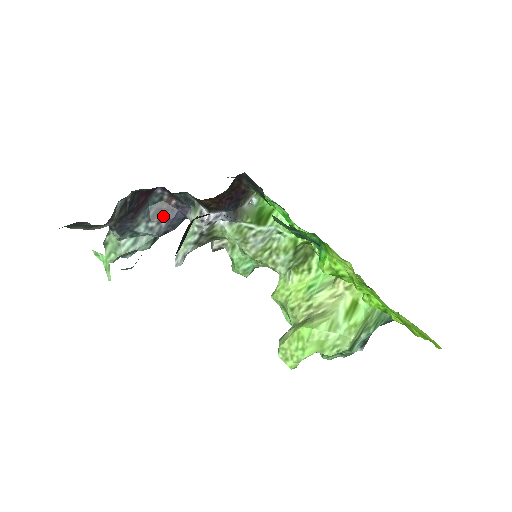
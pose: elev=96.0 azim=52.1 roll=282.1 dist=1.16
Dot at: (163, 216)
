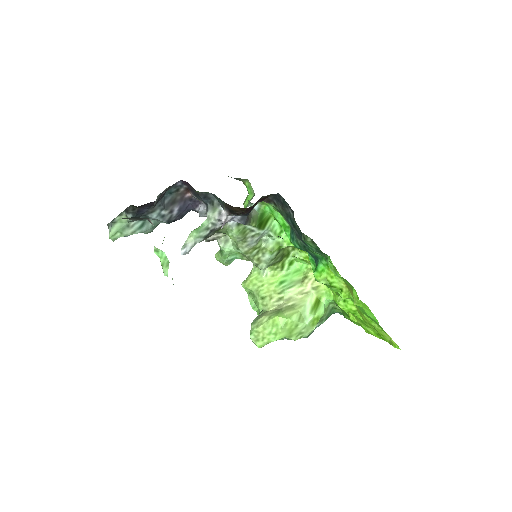
Dot at: (176, 206)
